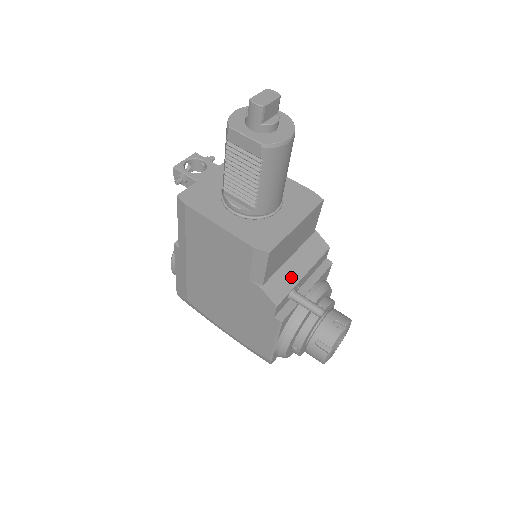
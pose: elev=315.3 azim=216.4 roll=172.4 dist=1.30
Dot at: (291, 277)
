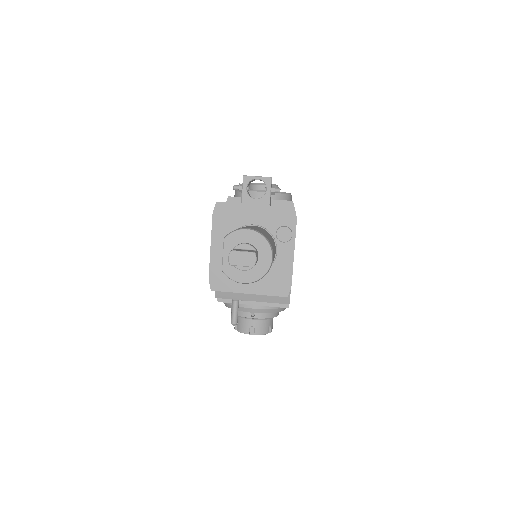
Dot at: (241, 295)
